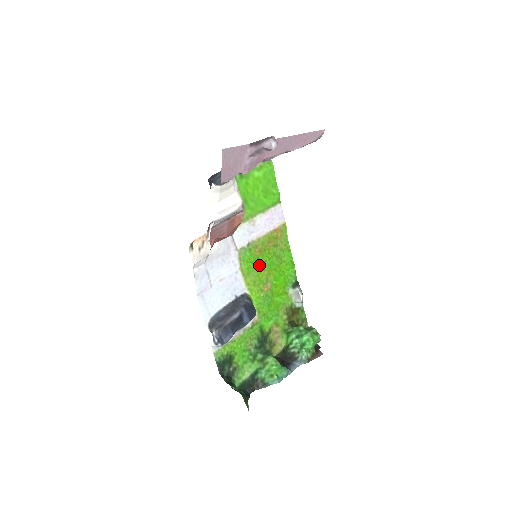
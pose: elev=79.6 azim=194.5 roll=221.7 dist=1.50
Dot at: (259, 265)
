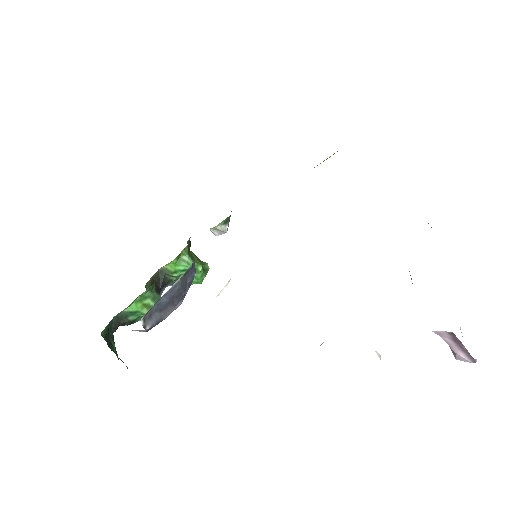
Dot at: occluded
